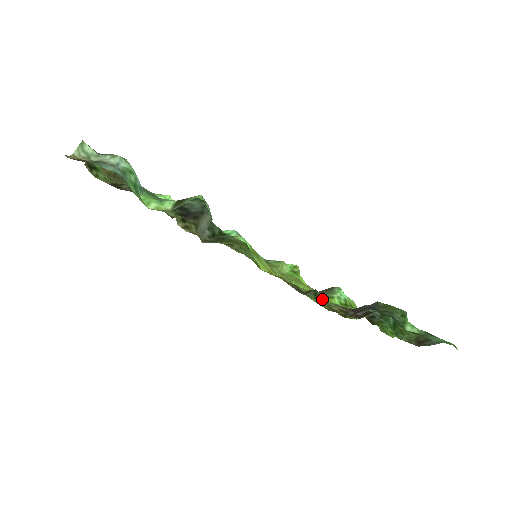
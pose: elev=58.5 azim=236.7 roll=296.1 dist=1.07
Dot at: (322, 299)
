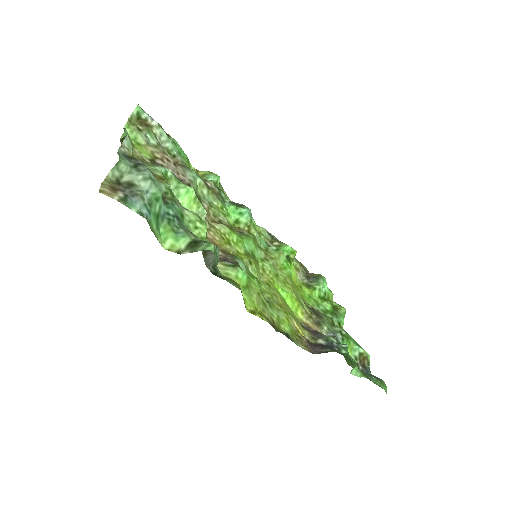
Dot at: (291, 339)
